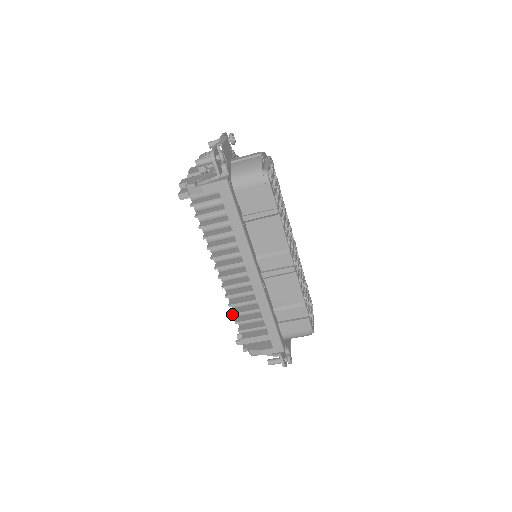
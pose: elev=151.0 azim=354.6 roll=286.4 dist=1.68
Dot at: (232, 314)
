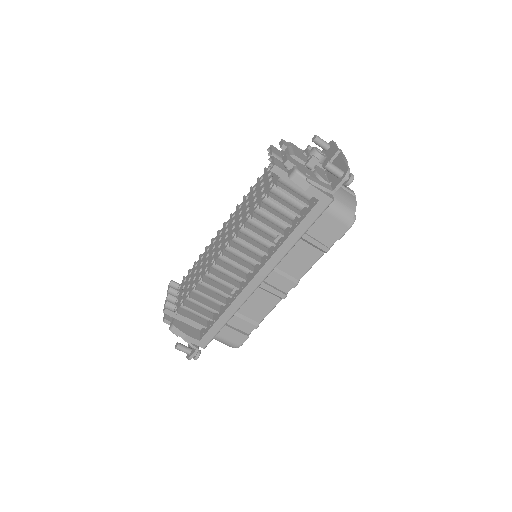
Dot at: (196, 290)
